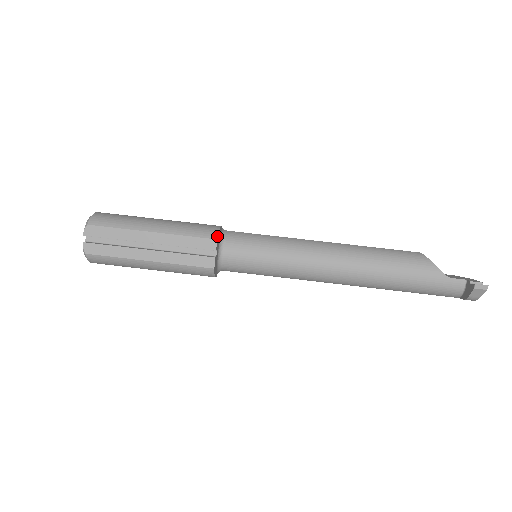
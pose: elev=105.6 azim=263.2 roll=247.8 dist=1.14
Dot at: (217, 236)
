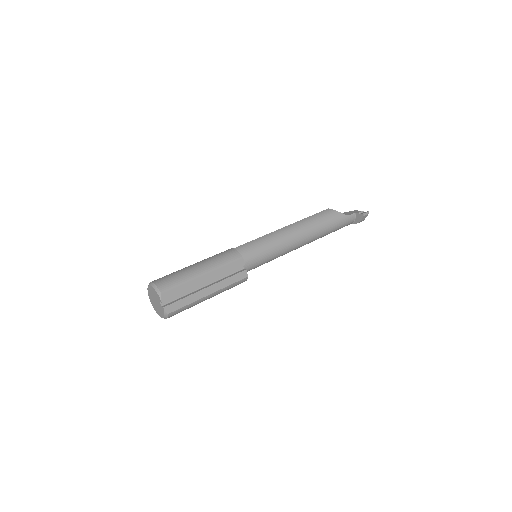
Dot at: (241, 256)
